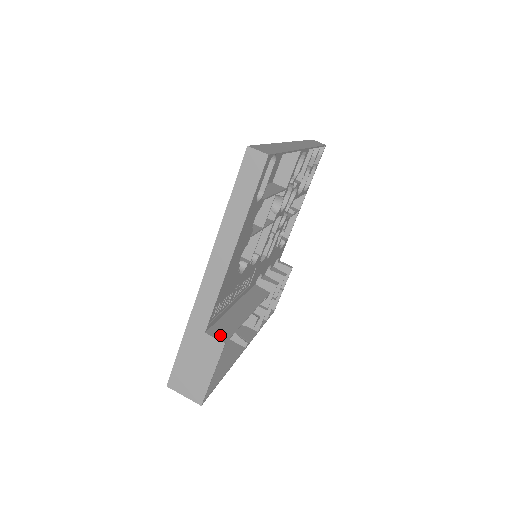
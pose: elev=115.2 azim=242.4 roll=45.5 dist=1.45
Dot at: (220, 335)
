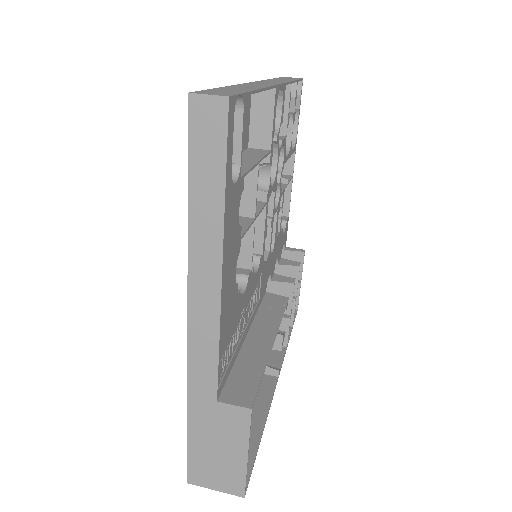
Dot at: (240, 397)
